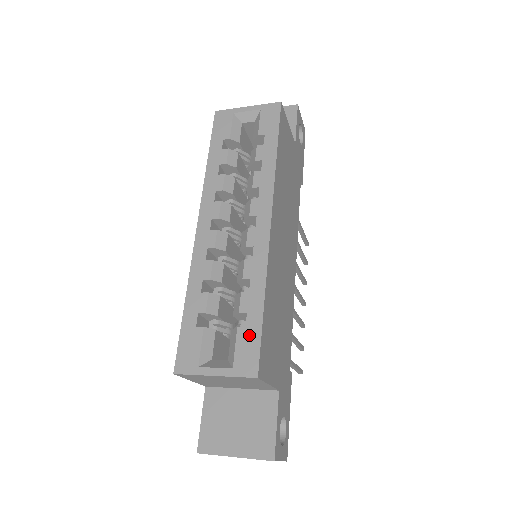
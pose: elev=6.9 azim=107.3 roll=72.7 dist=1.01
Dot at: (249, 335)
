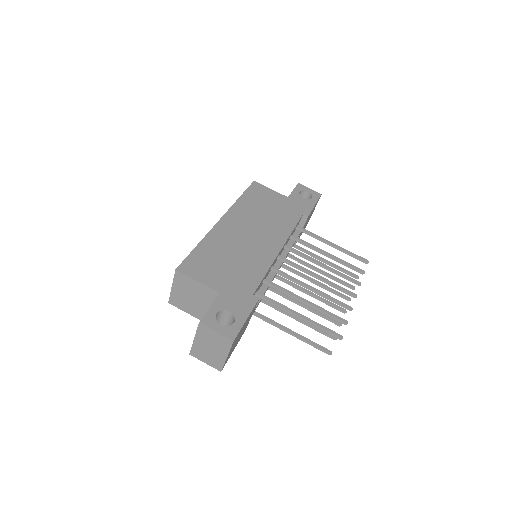
Dot at: occluded
